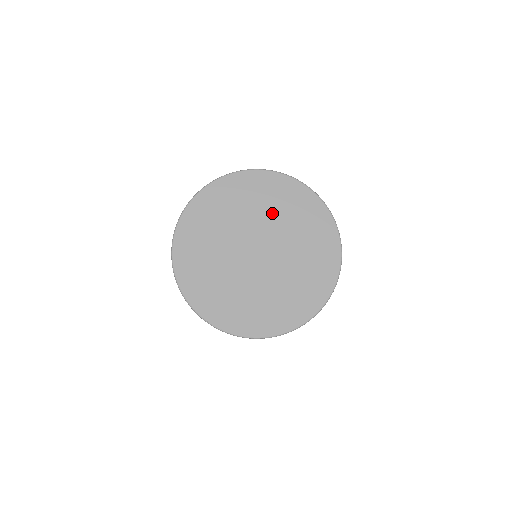
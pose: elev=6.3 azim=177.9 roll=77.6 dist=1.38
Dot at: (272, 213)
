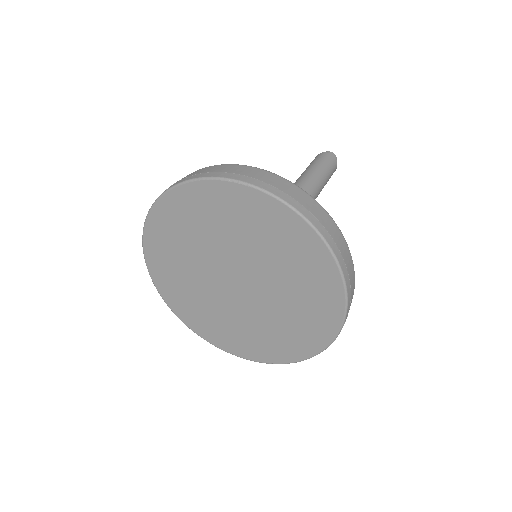
Dot at: (209, 236)
